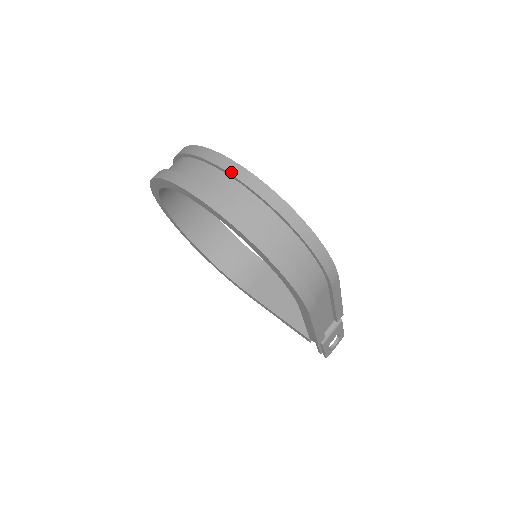
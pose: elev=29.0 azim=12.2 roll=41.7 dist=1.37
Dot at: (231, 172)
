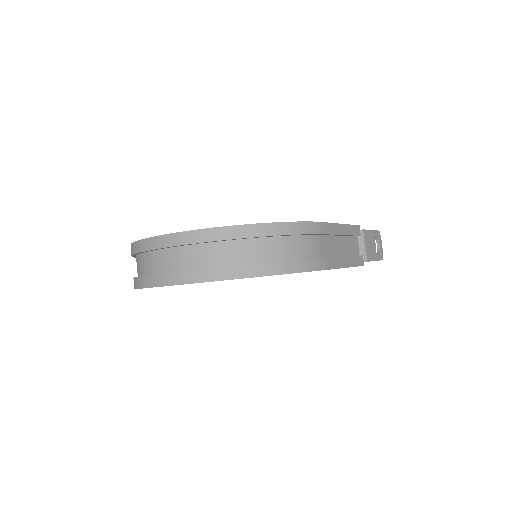
Dot at: (170, 245)
